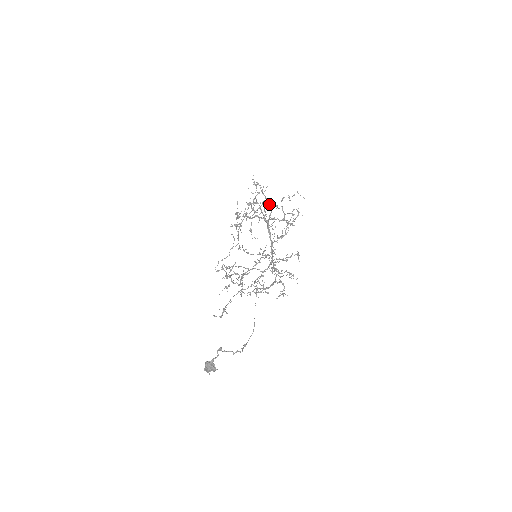
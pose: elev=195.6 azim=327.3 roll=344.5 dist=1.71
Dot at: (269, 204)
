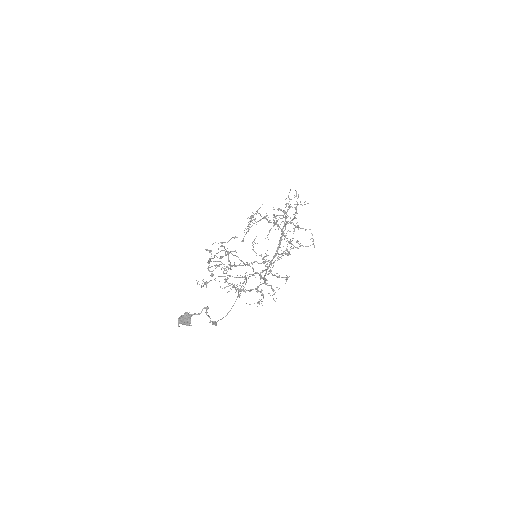
Dot at: (287, 222)
